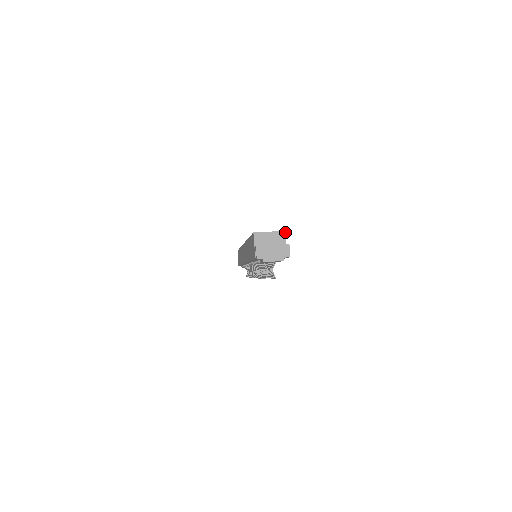
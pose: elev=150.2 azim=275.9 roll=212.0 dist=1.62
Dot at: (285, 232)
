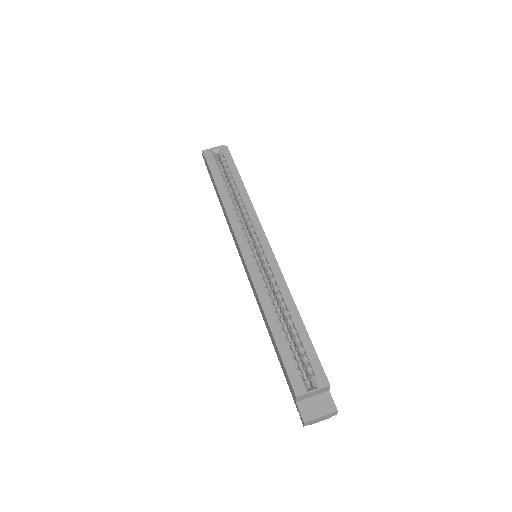
Dot at: occluded
